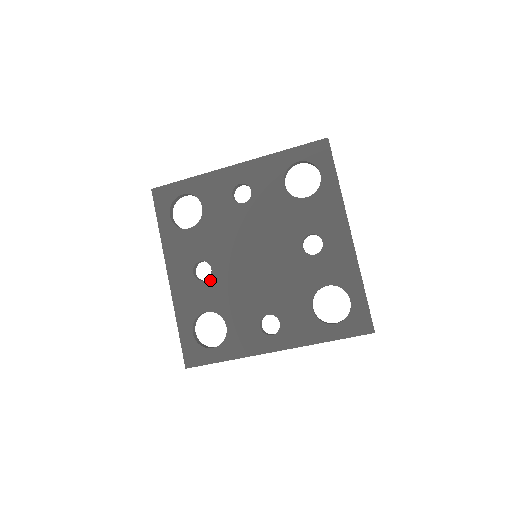
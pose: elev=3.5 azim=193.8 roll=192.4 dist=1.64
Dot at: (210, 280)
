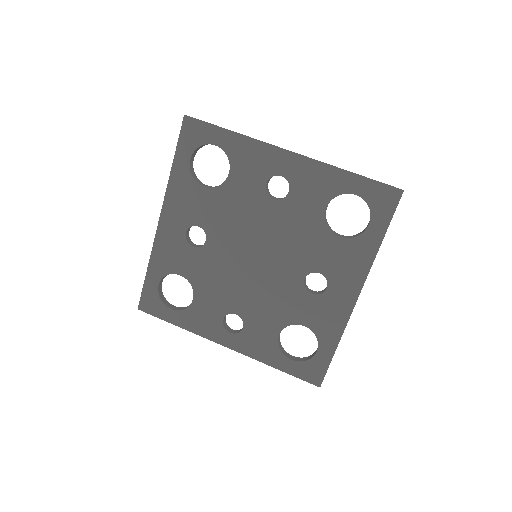
Dot at: (199, 250)
